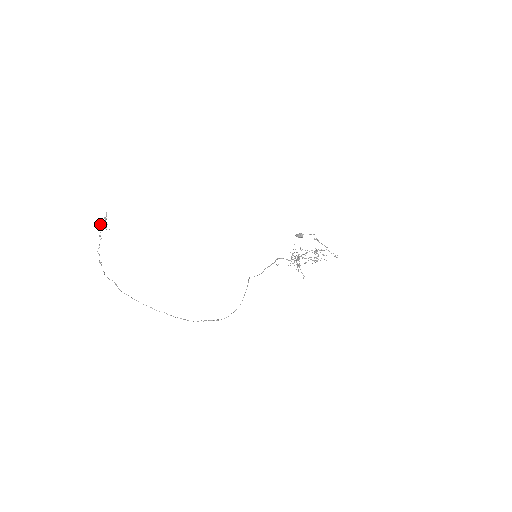
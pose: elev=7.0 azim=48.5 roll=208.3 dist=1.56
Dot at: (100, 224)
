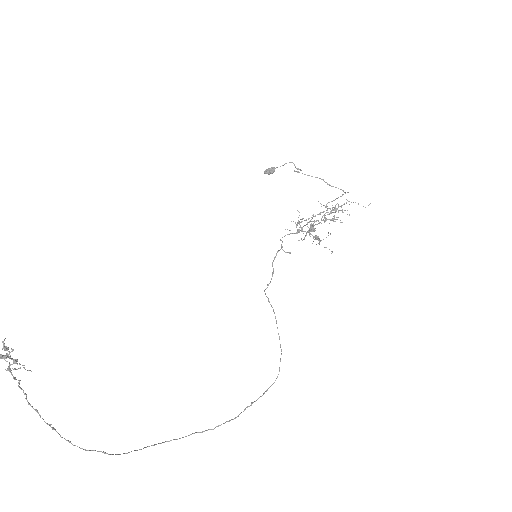
Dot at: out of frame
